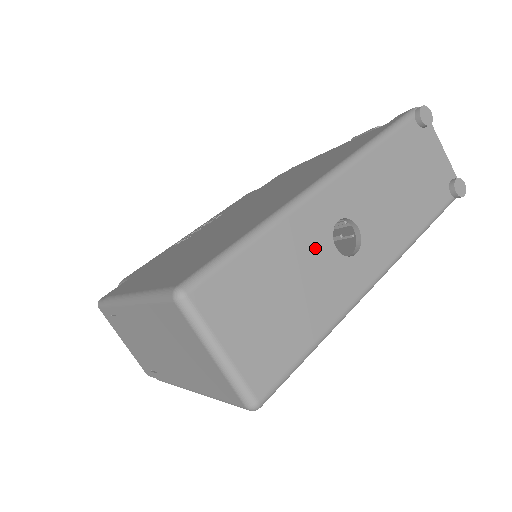
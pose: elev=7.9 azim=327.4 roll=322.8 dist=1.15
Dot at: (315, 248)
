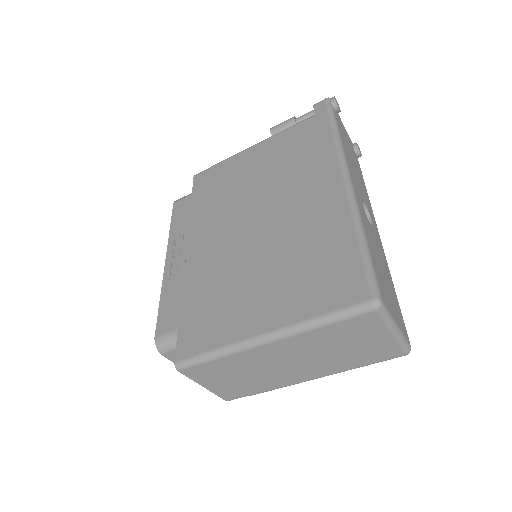
Dot at: (370, 230)
